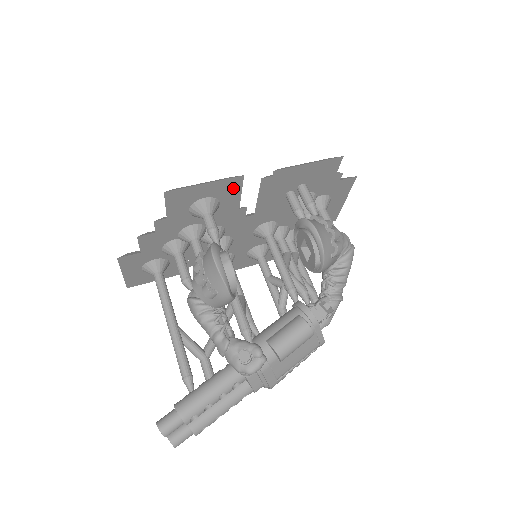
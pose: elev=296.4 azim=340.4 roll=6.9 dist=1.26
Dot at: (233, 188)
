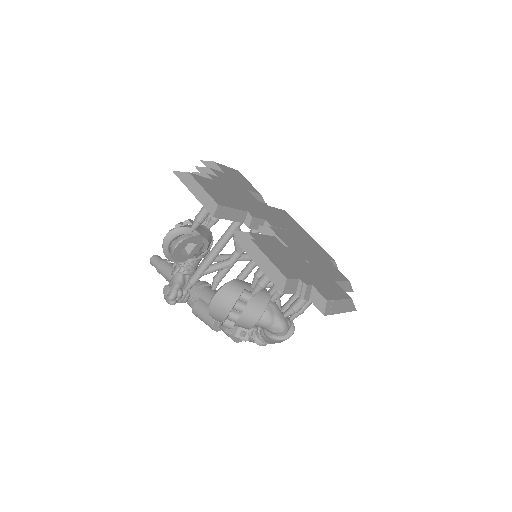
Dot at: occluded
